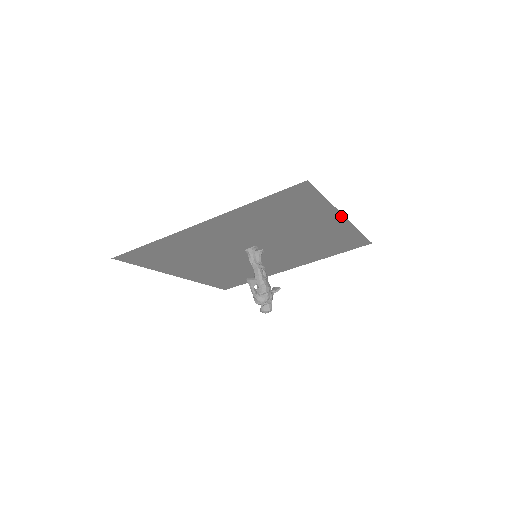
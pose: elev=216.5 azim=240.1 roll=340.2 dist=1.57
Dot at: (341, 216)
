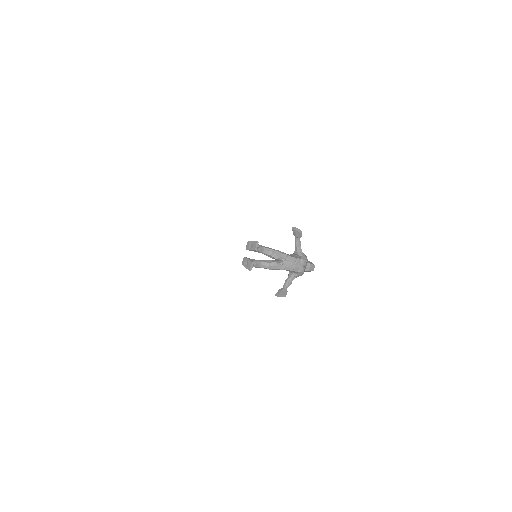
Dot at: occluded
